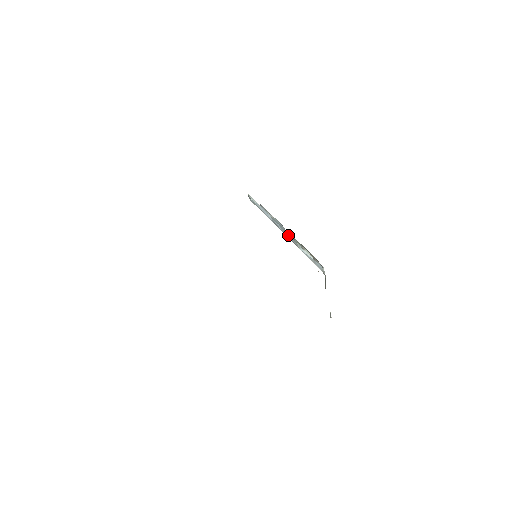
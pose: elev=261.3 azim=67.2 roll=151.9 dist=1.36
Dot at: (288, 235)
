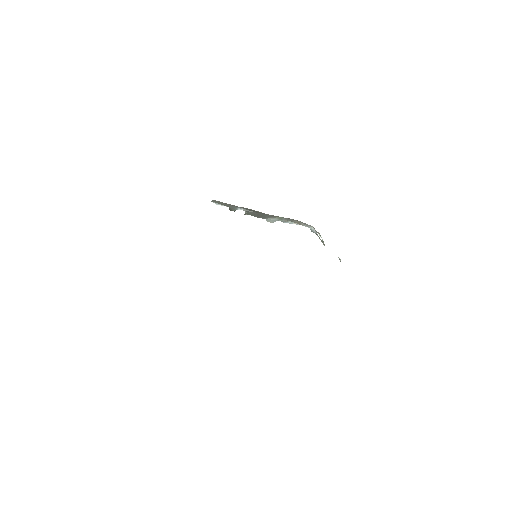
Dot at: occluded
